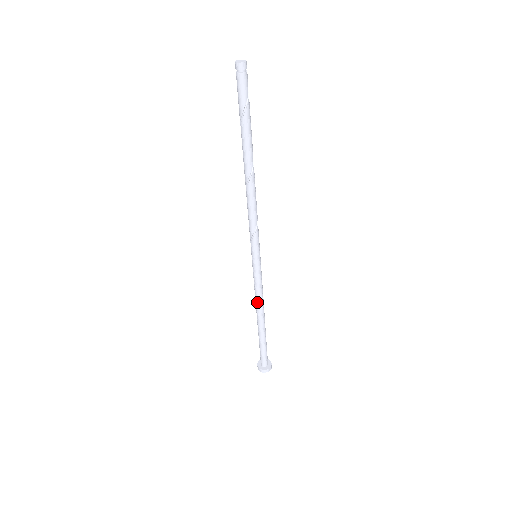
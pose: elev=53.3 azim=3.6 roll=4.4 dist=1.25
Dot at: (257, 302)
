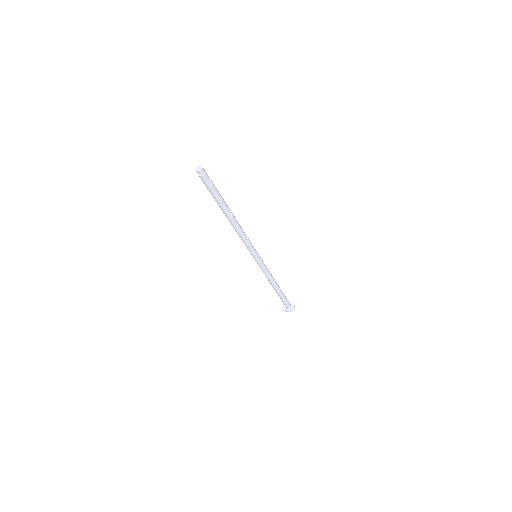
Dot at: (267, 278)
